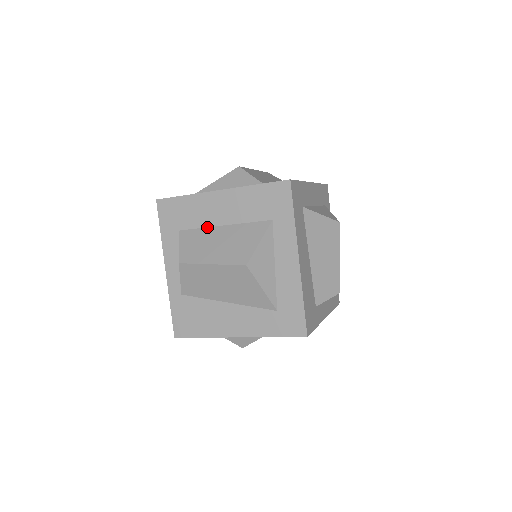
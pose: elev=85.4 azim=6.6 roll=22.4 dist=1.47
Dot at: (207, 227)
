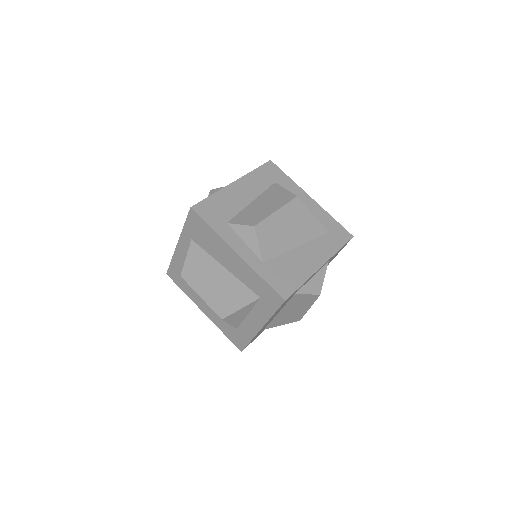
Dot at: occluded
